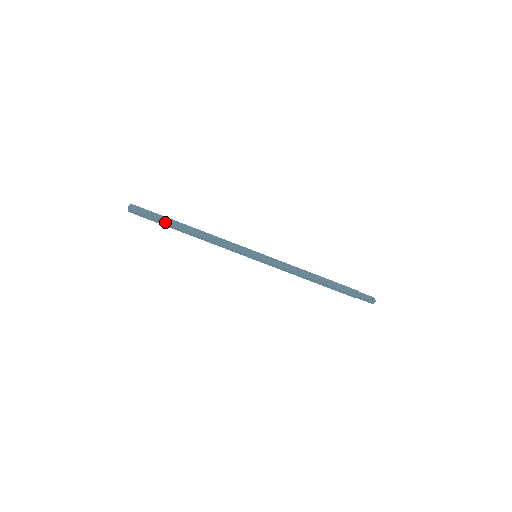
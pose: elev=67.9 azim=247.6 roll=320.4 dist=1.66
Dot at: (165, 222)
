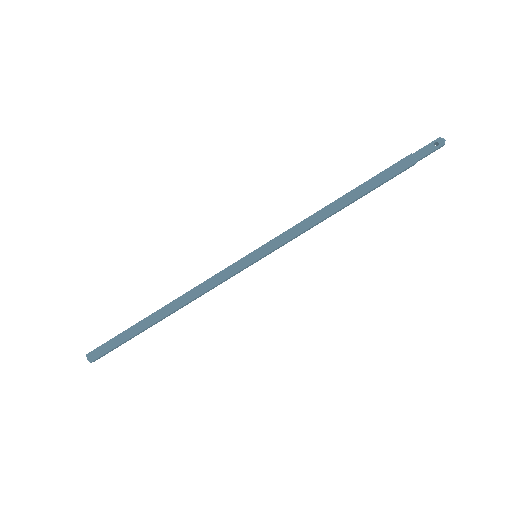
Dot at: (135, 335)
